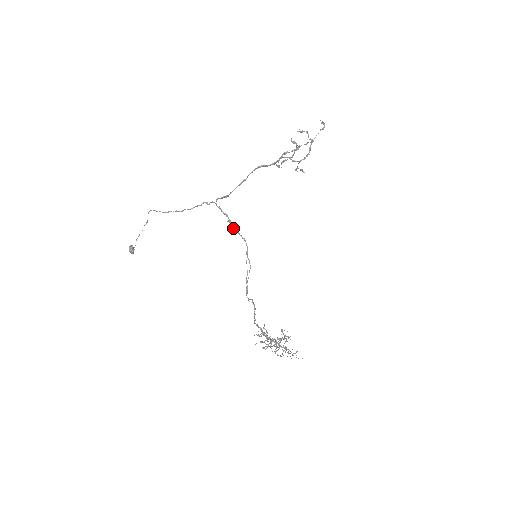
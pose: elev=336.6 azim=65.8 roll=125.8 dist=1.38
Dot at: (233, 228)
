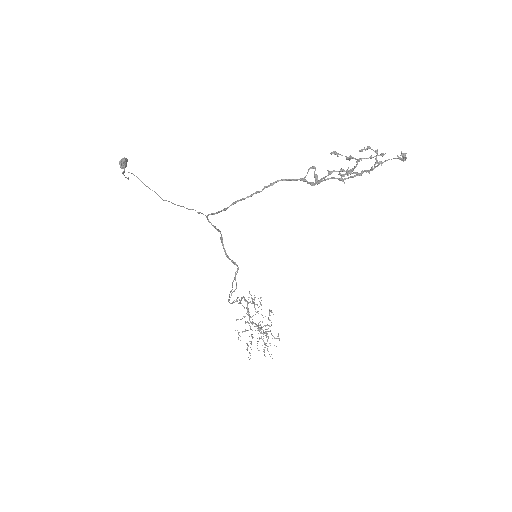
Dot at: occluded
